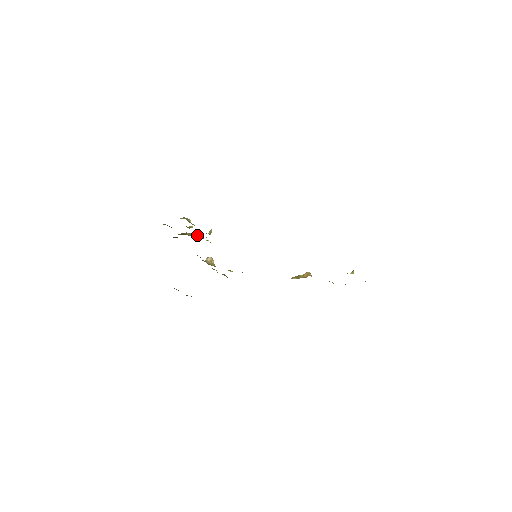
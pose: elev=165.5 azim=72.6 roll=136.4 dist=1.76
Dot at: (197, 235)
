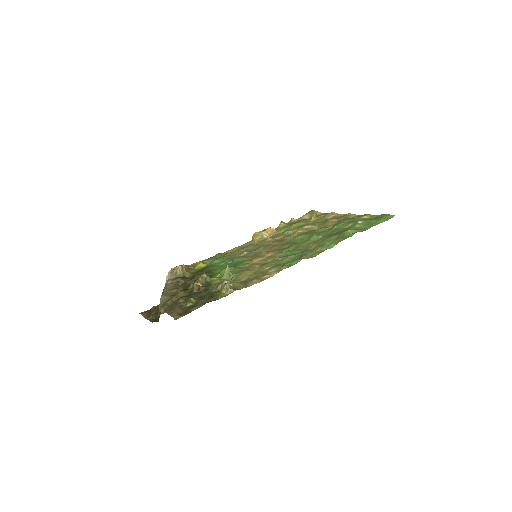
Dot at: (207, 276)
